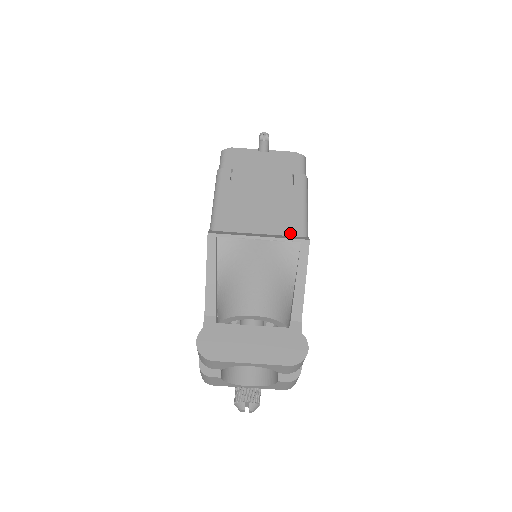
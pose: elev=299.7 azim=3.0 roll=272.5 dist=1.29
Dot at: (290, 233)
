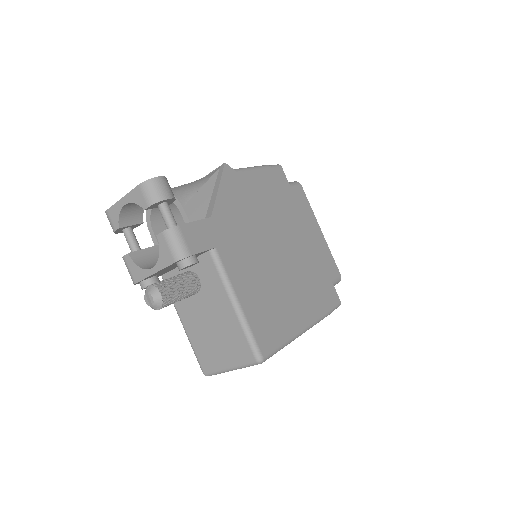
Dot at: occluded
